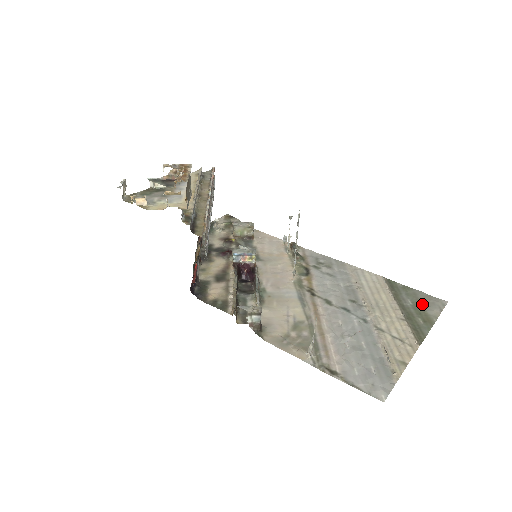
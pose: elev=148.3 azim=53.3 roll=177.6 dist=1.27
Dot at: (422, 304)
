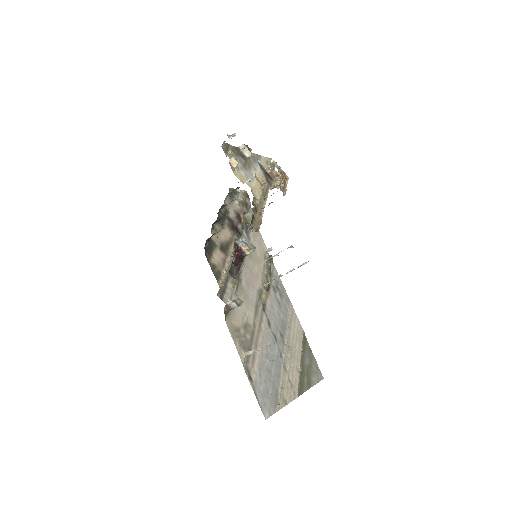
Dot at: (312, 369)
